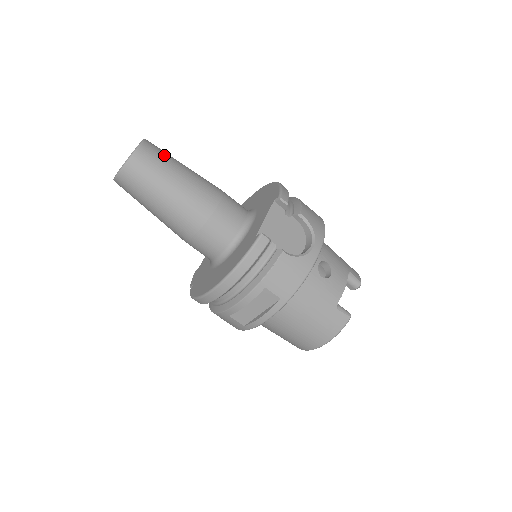
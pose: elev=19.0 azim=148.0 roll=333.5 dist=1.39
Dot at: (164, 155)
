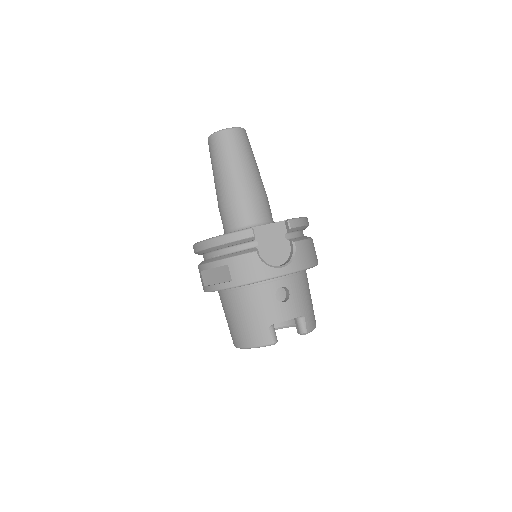
Dot at: (245, 145)
